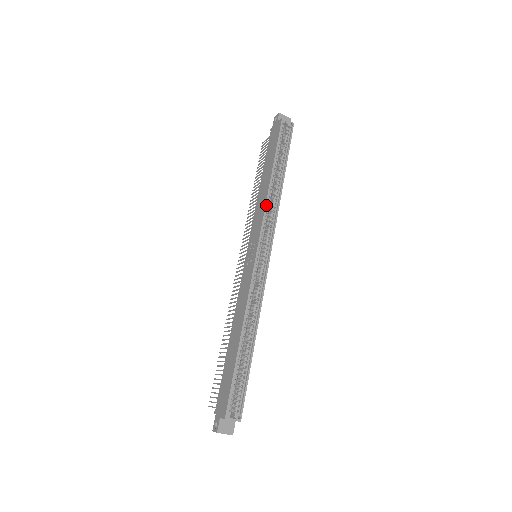
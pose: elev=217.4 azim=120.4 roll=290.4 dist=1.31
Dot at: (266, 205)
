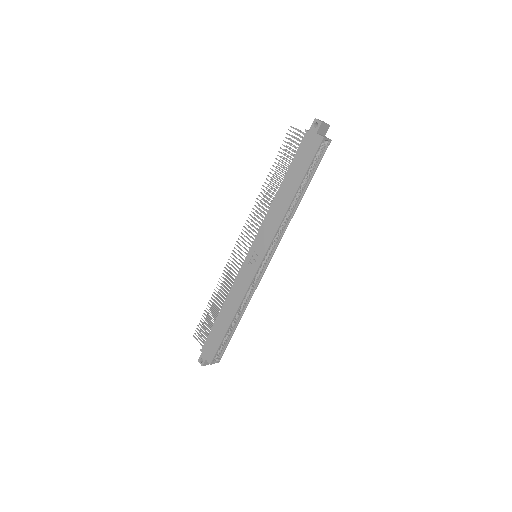
Dot at: (279, 227)
